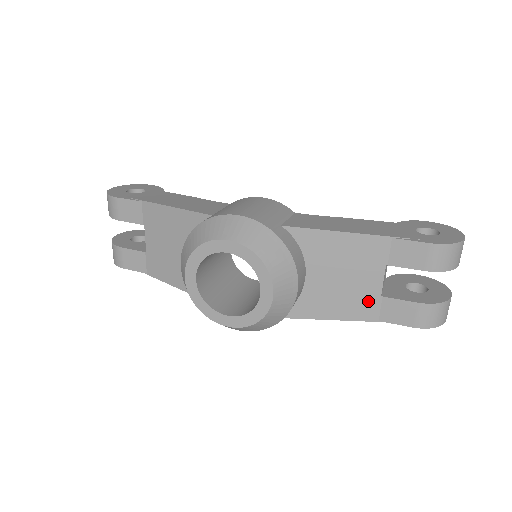
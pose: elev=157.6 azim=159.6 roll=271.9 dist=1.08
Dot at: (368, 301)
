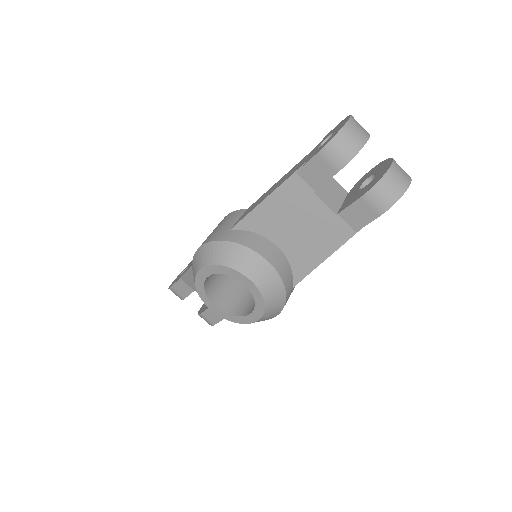
Dot at: (332, 226)
